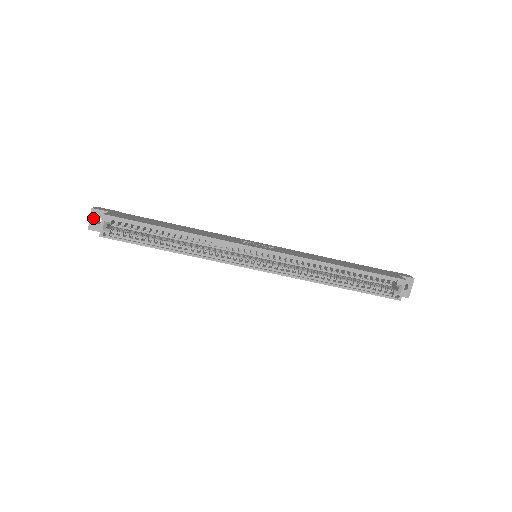
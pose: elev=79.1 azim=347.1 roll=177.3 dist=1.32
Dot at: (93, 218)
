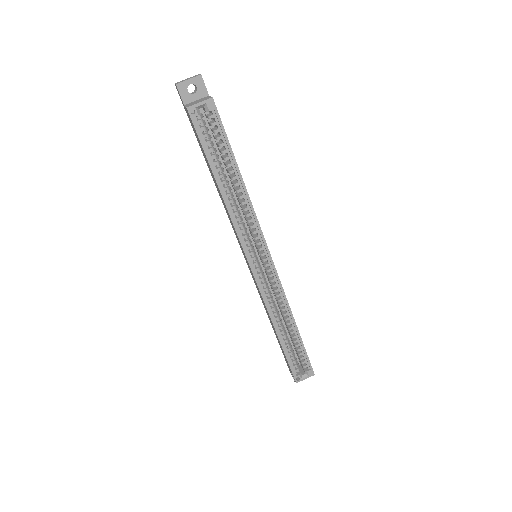
Dot at: (192, 82)
